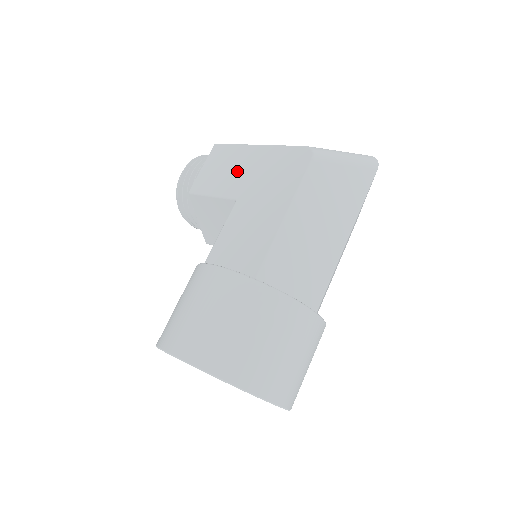
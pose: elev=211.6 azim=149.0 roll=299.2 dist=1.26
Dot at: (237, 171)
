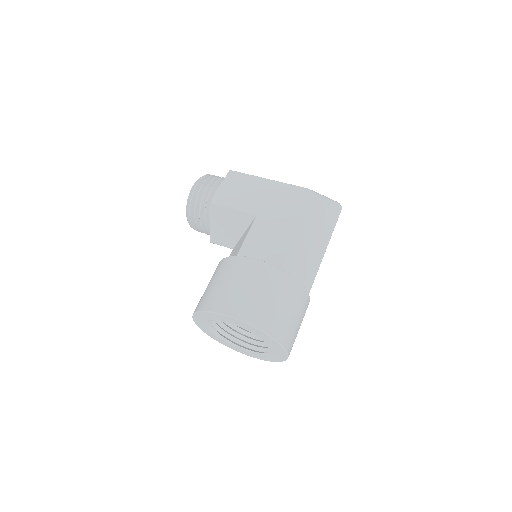
Dot at: (254, 194)
